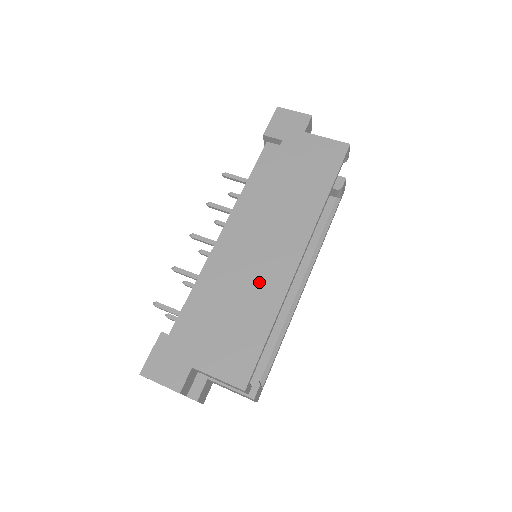
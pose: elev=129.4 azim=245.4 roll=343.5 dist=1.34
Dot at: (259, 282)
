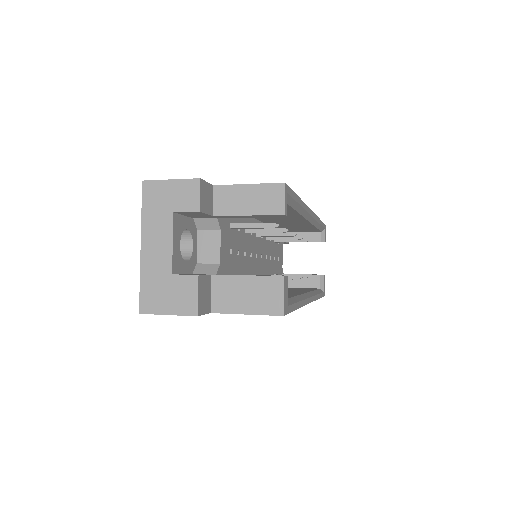
Dot at: occluded
